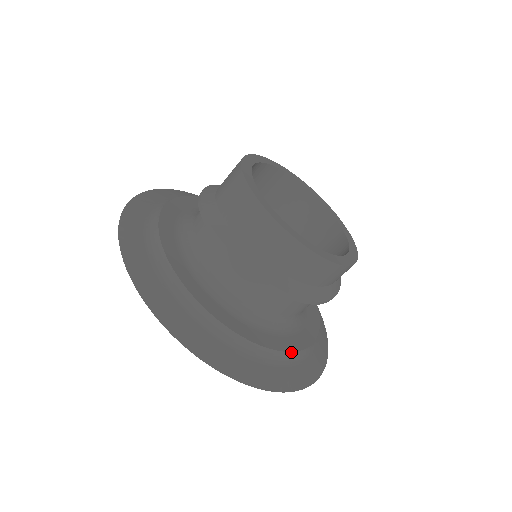
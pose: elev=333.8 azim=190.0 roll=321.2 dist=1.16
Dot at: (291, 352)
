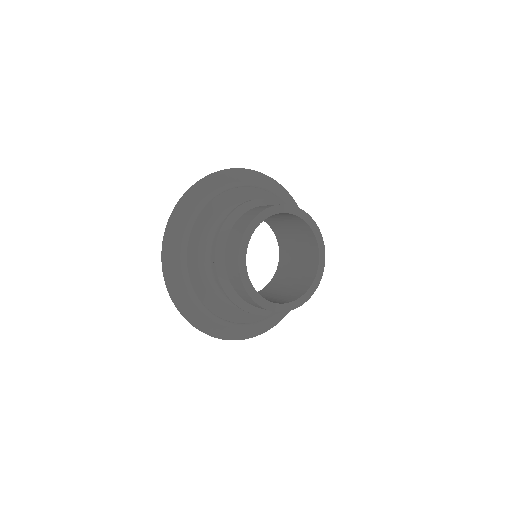
Dot at: (218, 316)
